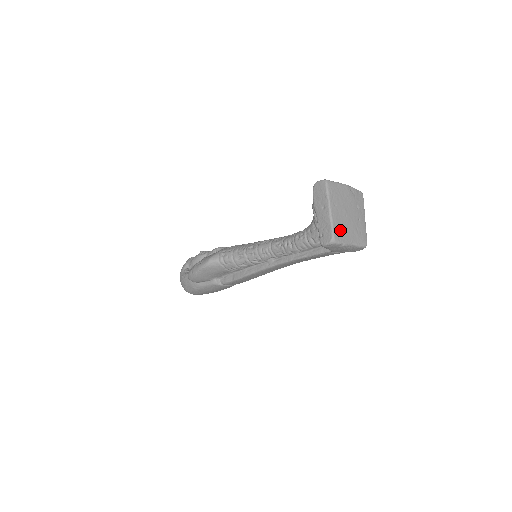
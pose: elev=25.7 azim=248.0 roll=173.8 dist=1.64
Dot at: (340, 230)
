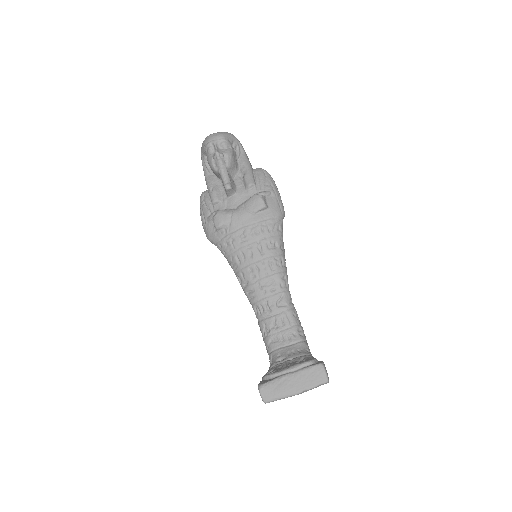
Dot at: occluded
